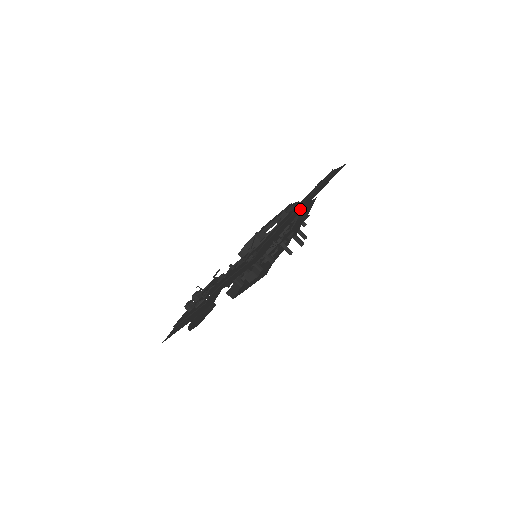
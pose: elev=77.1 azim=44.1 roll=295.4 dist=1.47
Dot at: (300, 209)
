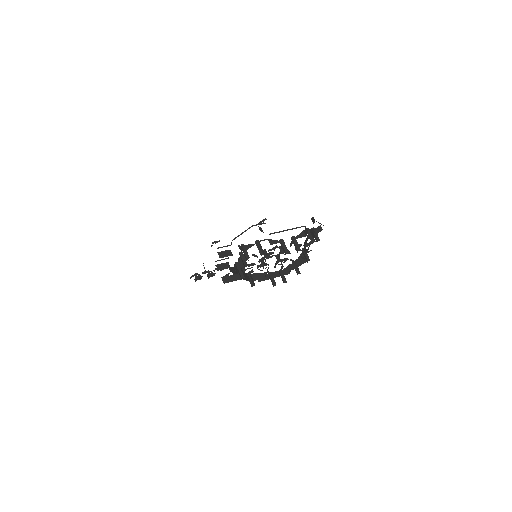
Dot at: occluded
